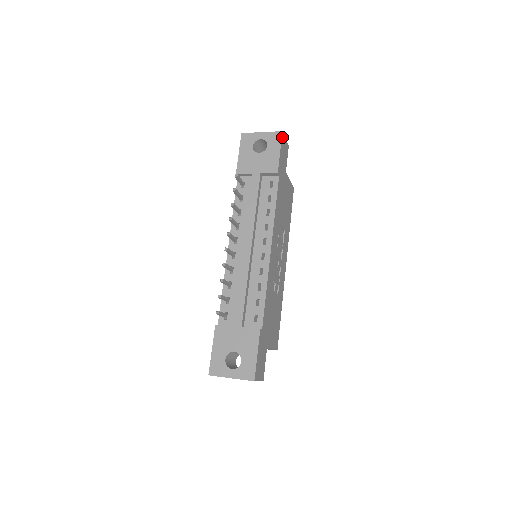
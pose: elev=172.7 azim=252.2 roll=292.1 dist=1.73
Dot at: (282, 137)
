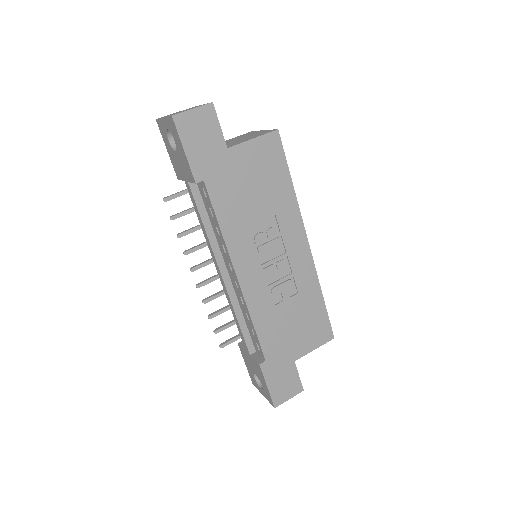
Dot at: (178, 123)
